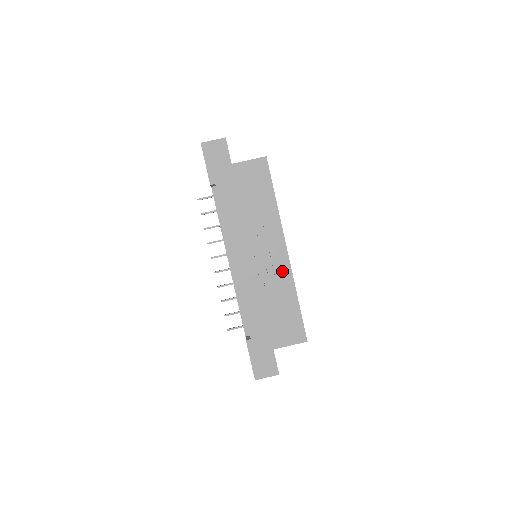
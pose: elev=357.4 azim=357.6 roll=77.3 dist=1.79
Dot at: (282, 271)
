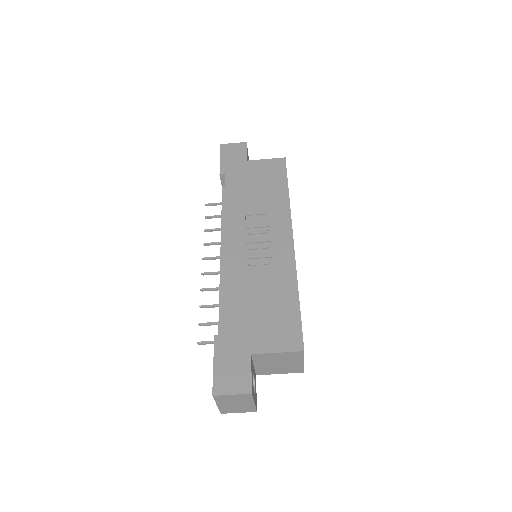
Dot at: (283, 259)
